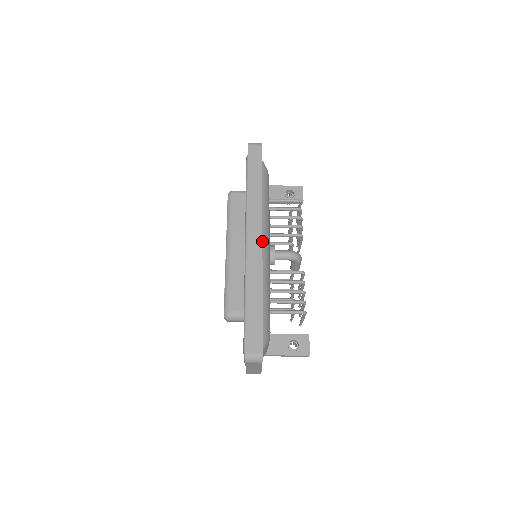
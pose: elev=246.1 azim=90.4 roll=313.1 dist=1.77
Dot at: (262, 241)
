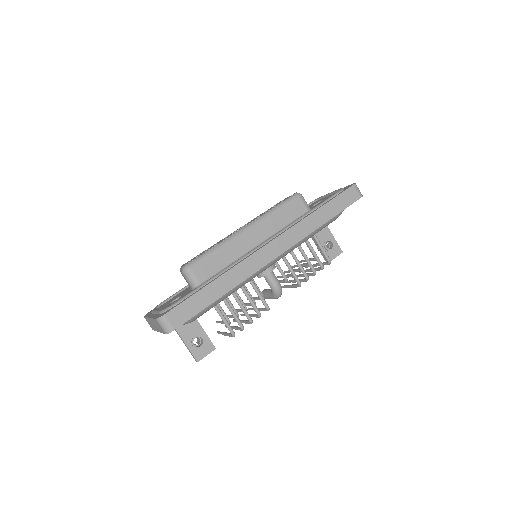
Dot at: occluded
